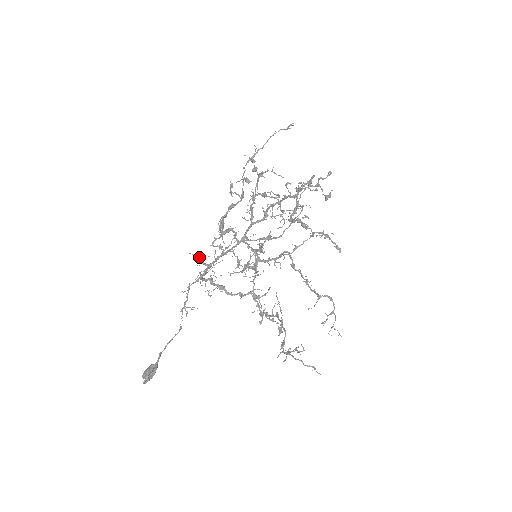
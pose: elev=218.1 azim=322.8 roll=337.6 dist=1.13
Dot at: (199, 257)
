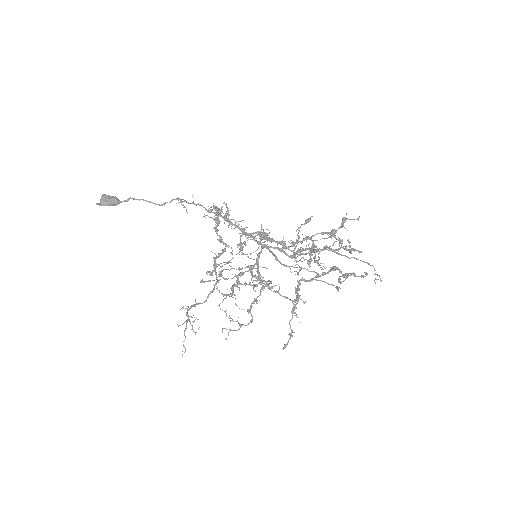
Dot at: occluded
